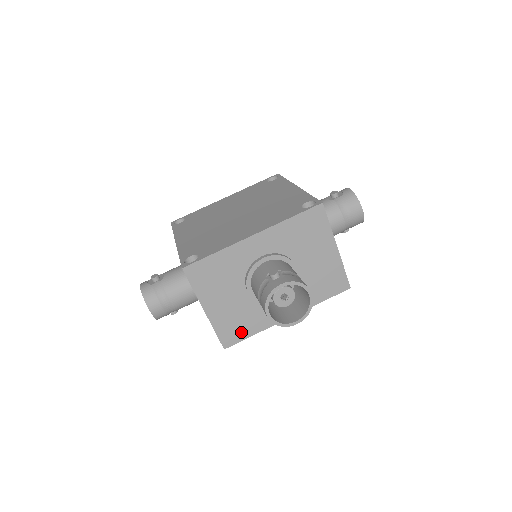
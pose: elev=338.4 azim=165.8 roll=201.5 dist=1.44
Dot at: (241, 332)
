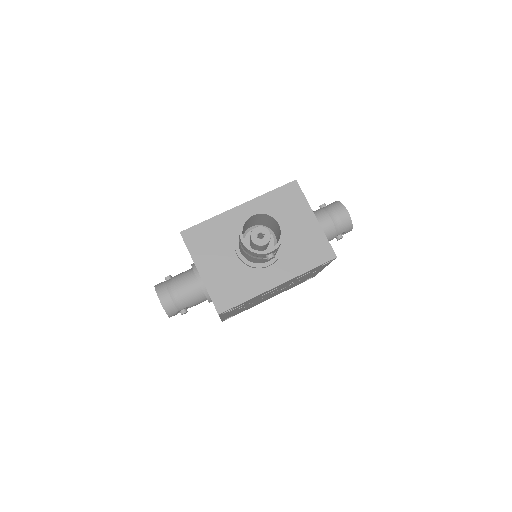
Dot at: (234, 297)
